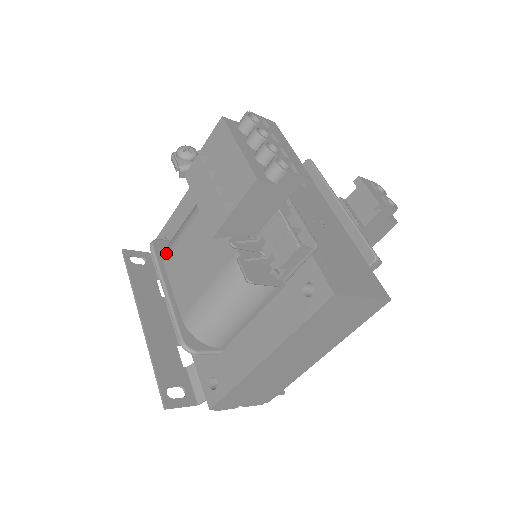
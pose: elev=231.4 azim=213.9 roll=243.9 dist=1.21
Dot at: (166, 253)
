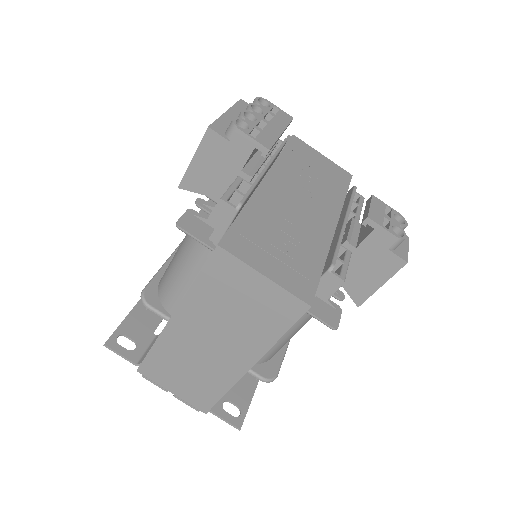
Dot at: occluded
